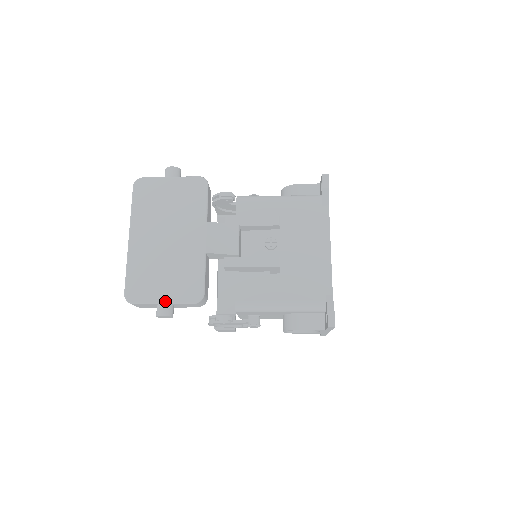
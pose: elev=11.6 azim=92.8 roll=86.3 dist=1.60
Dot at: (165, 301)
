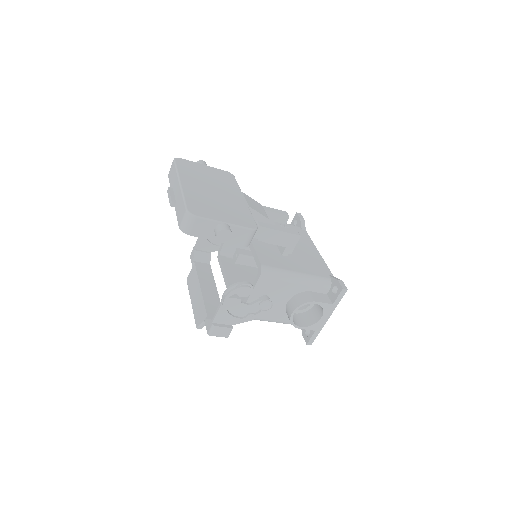
Dot at: (226, 222)
